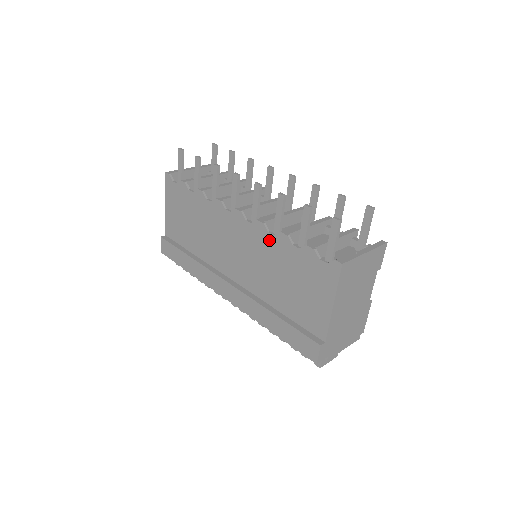
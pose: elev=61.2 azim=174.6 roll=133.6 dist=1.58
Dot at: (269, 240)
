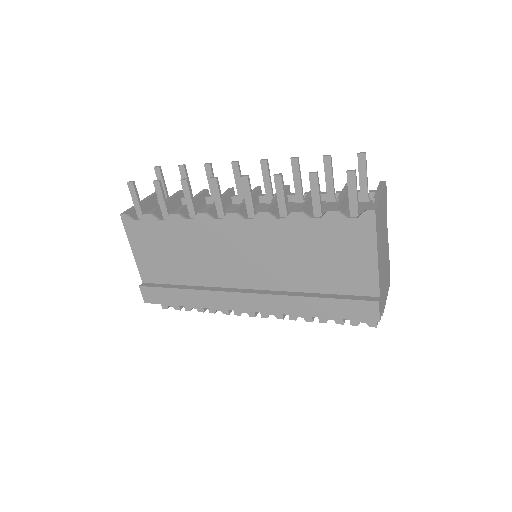
Dot at: (280, 226)
